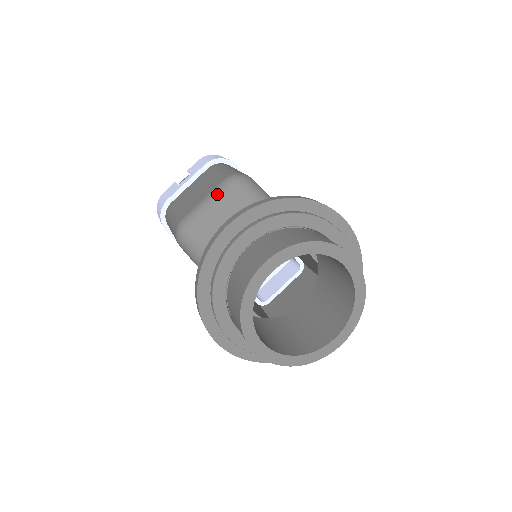
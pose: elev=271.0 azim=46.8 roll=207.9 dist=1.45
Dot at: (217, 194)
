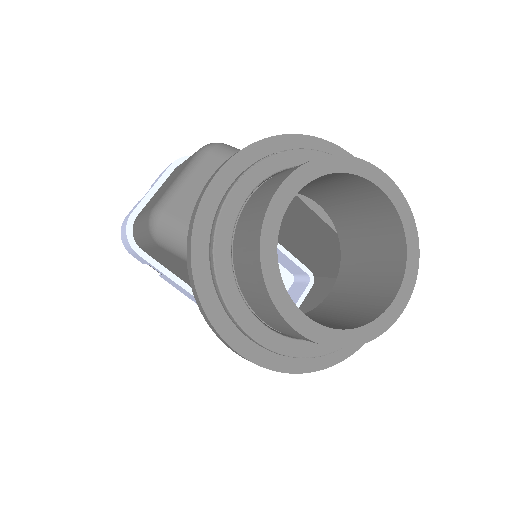
Dot at: (192, 166)
